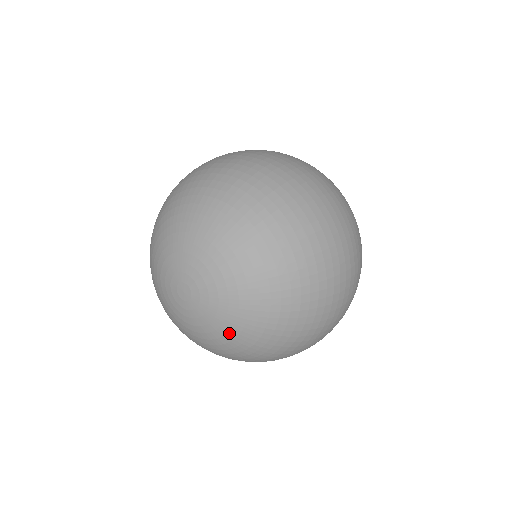
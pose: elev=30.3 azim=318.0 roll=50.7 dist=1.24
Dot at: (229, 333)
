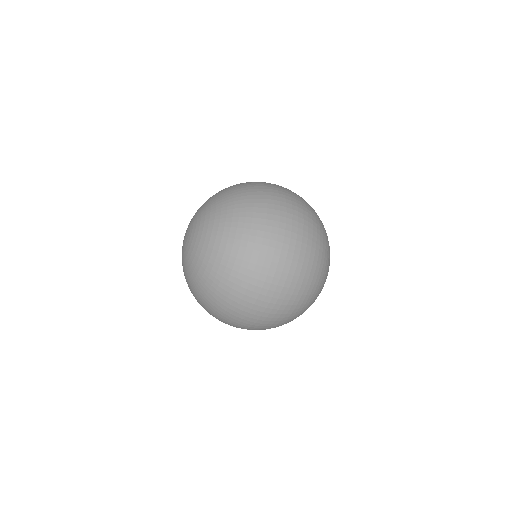
Dot at: (187, 272)
